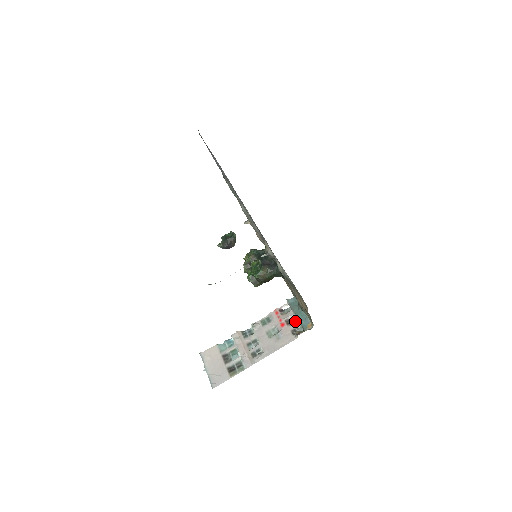
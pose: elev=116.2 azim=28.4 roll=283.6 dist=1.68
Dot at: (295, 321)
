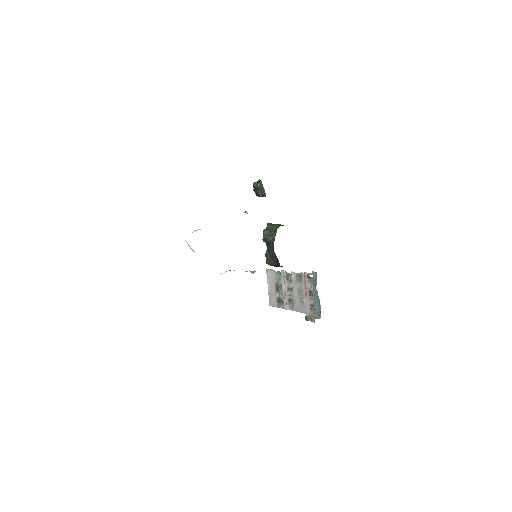
Dot at: occluded
